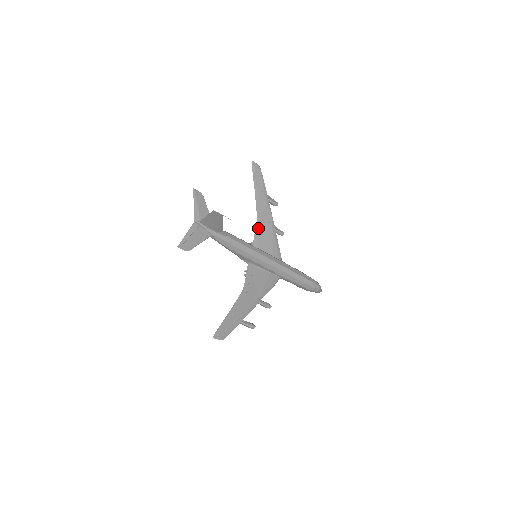
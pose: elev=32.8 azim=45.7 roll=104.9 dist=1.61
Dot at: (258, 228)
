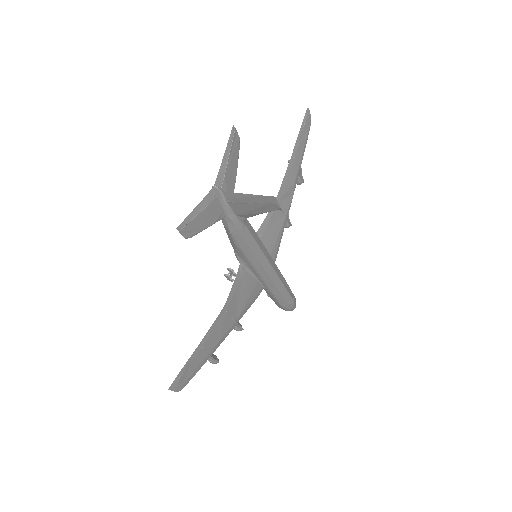
Dot at: (271, 212)
